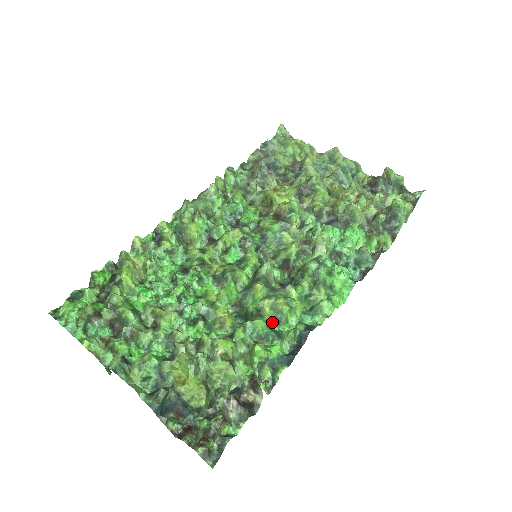
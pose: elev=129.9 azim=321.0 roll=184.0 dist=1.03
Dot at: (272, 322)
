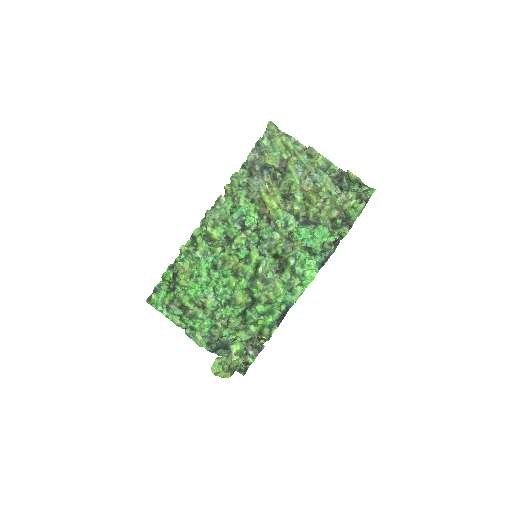
Dot at: (267, 303)
